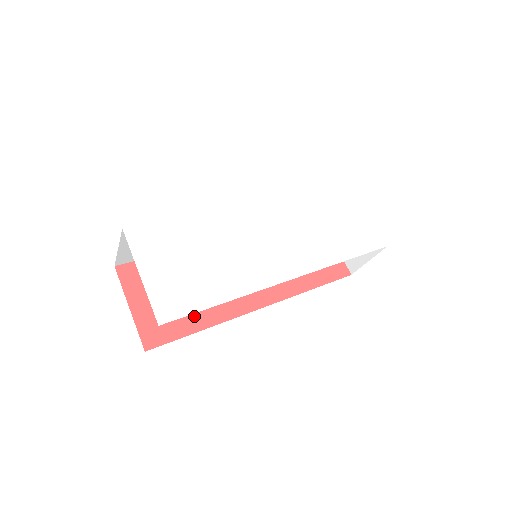
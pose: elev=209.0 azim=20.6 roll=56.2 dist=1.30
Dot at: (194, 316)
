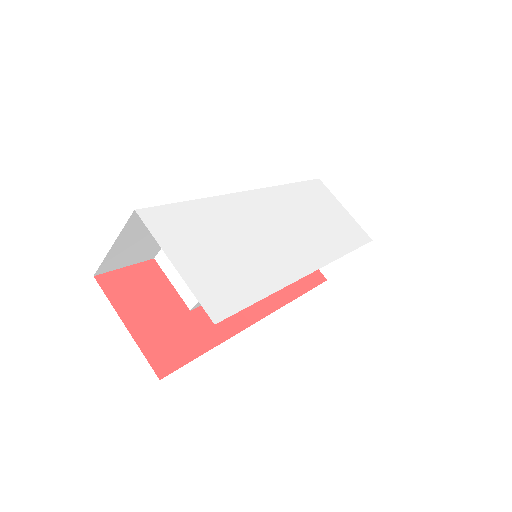
Dot at: (201, 331)
